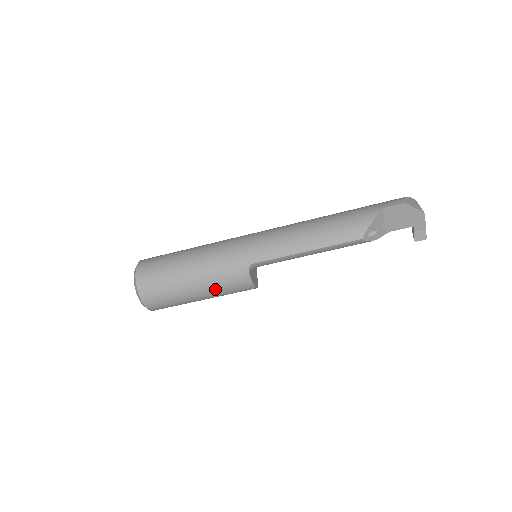
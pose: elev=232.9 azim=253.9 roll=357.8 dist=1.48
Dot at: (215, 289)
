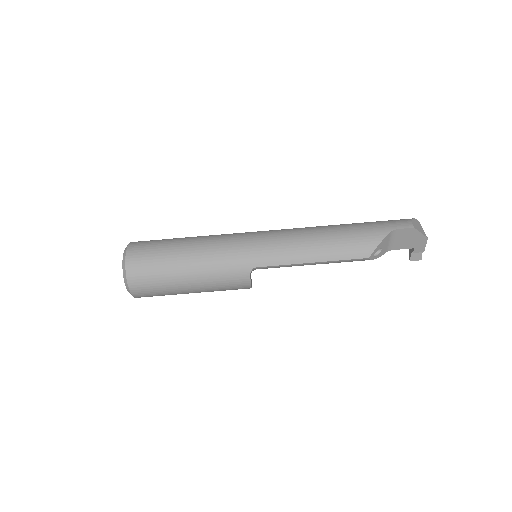
Dot at: (211, 286)
